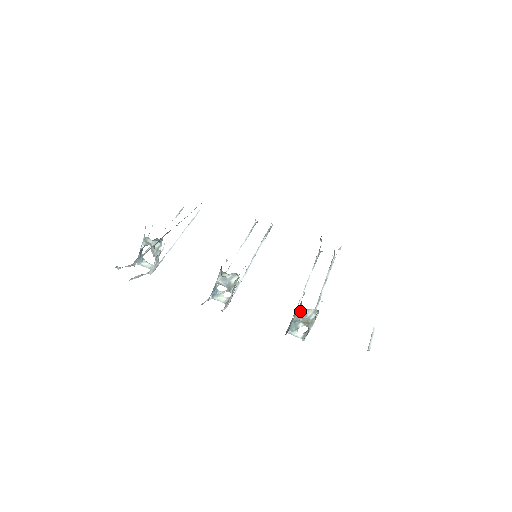
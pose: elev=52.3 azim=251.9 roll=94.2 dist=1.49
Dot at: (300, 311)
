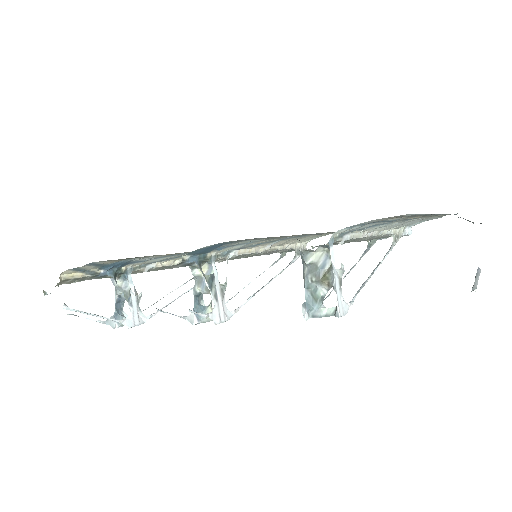
Dot at: (304, 264)
